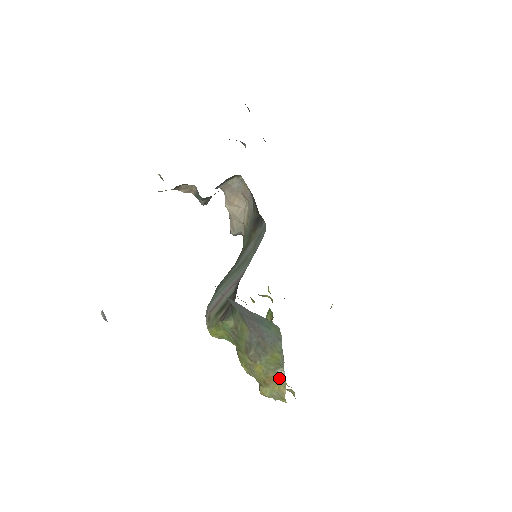
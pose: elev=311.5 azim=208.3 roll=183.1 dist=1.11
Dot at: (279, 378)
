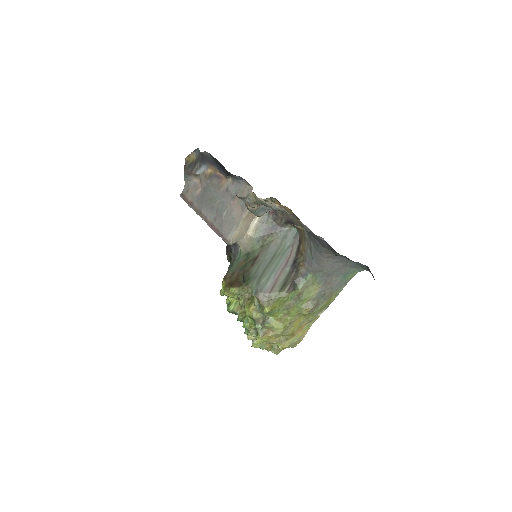
Dot at: (309, 323)
